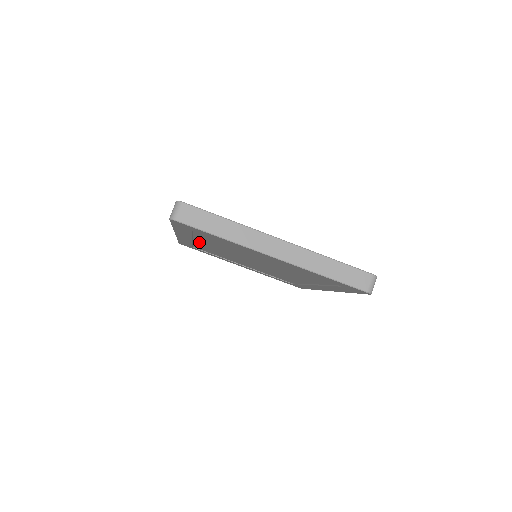
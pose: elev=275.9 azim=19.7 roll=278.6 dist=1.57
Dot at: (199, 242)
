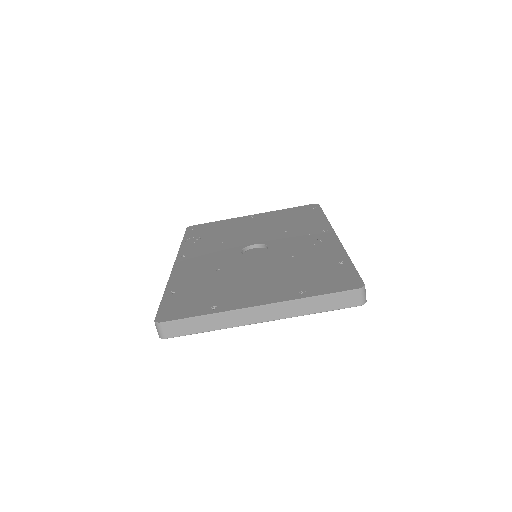
Dot at: occluded
